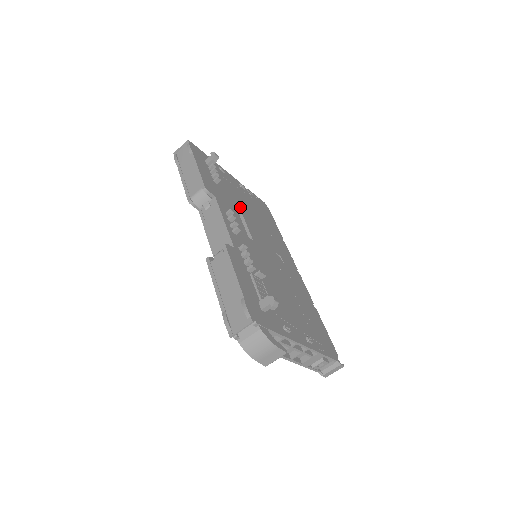
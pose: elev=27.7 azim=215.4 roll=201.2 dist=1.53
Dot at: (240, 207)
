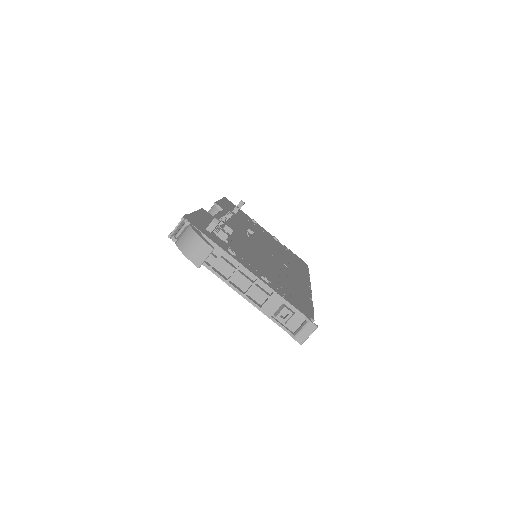
Dot at: (255, 232)
